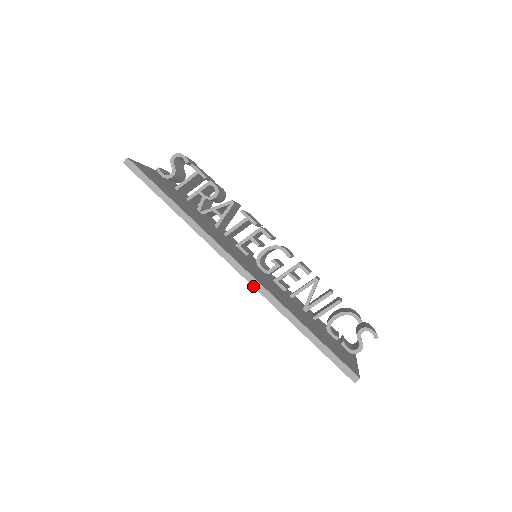
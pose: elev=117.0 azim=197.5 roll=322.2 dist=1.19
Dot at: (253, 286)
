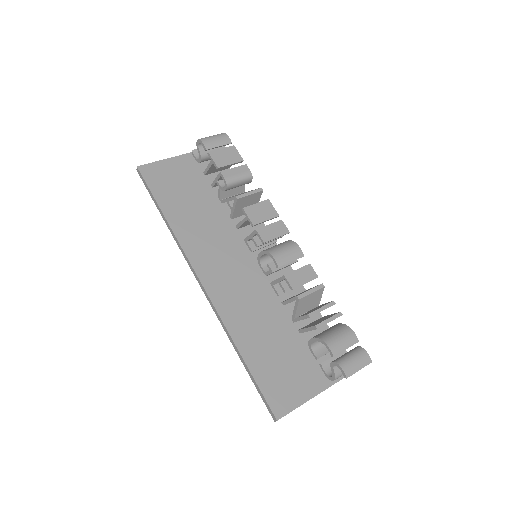
Dot at: (211, 305)
